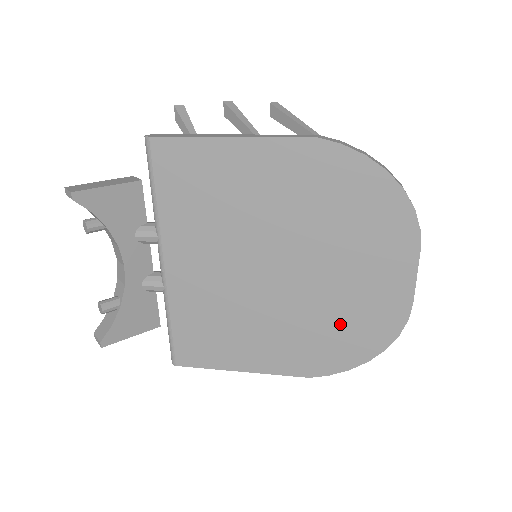
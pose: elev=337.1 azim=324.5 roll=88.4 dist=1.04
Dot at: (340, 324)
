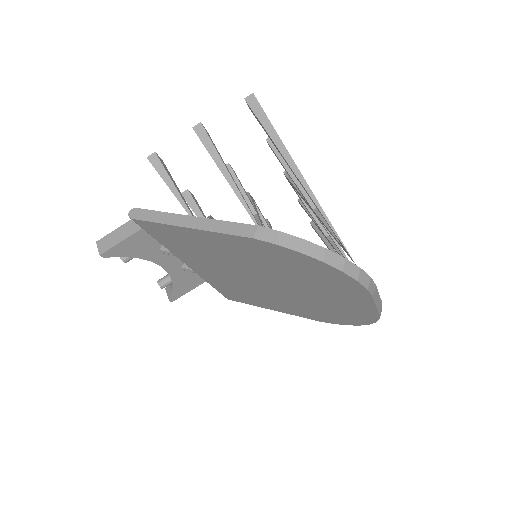
Dot at: (328, 310)
